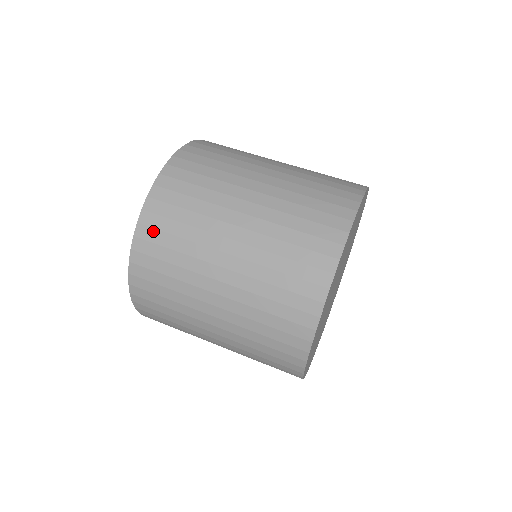
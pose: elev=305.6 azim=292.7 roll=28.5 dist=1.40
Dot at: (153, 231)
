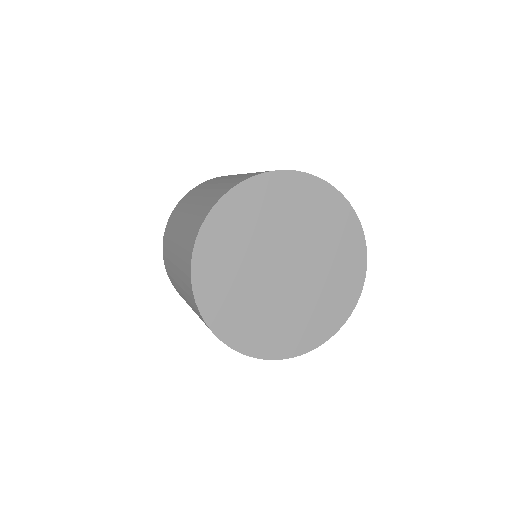
Dot at: (200, 185)
